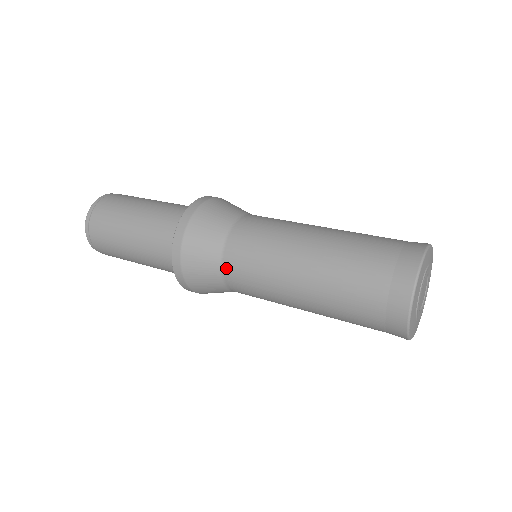
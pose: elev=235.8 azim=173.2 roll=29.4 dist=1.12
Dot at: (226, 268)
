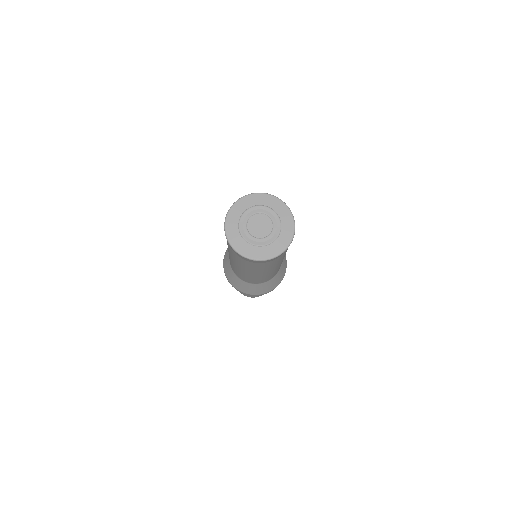
Dot at: occluded
